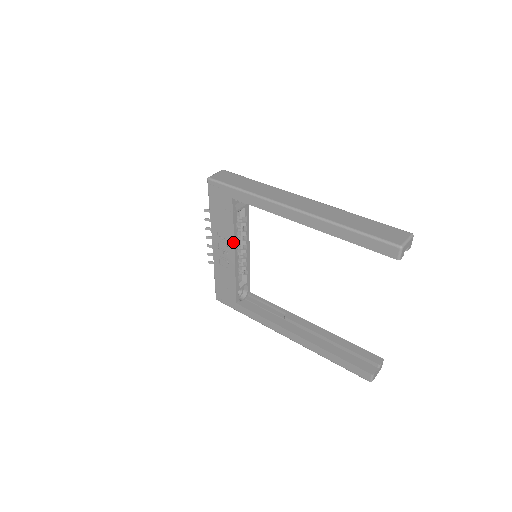
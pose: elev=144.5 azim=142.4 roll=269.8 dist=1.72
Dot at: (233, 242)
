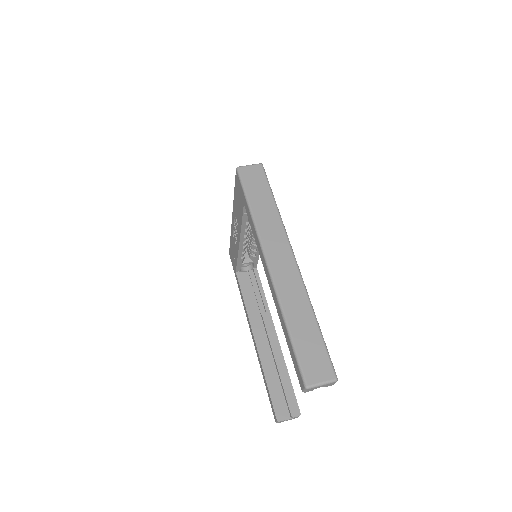
Dot at: (240, 233)
